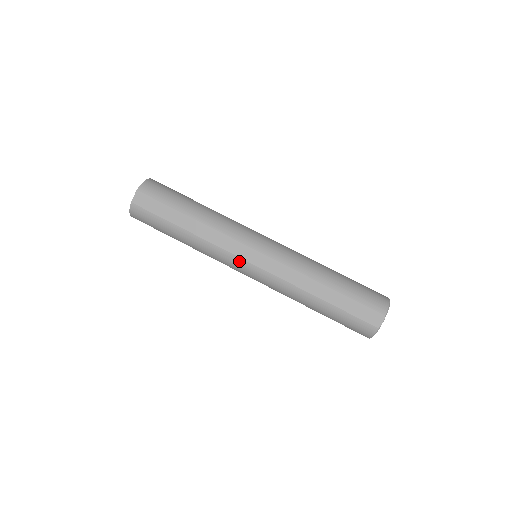
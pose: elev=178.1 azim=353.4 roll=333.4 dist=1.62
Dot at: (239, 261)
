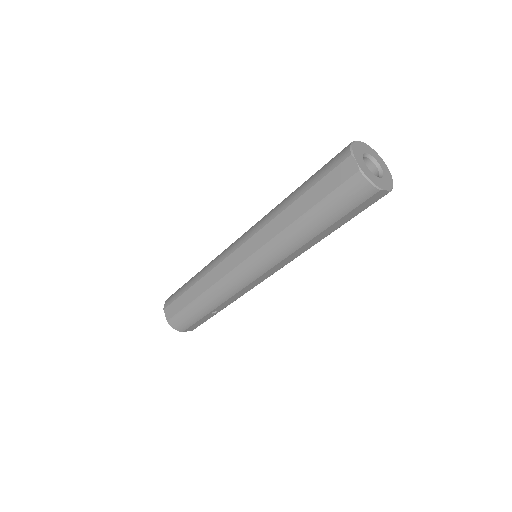
Dot at: (236, 272)
